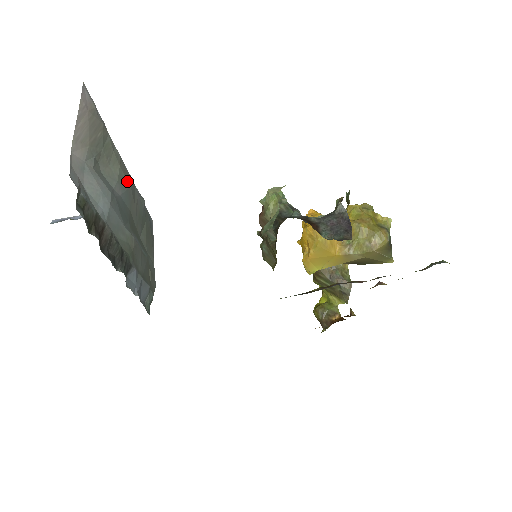
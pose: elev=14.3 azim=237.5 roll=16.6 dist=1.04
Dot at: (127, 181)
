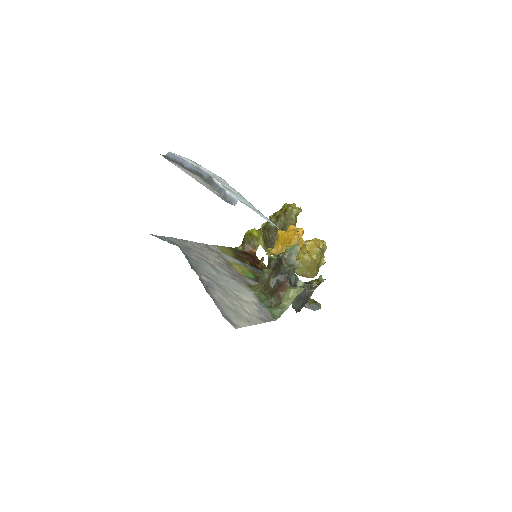
Dot at: occluded
